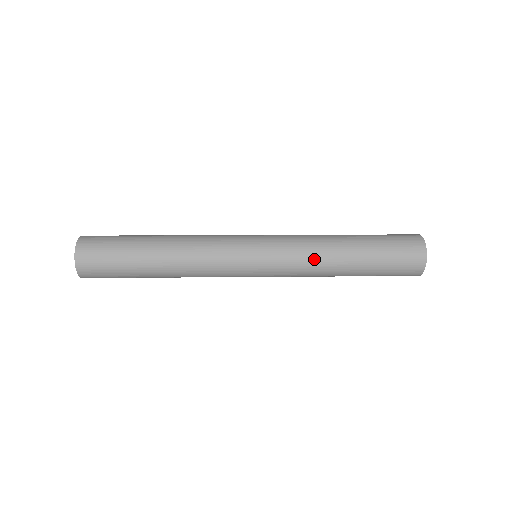
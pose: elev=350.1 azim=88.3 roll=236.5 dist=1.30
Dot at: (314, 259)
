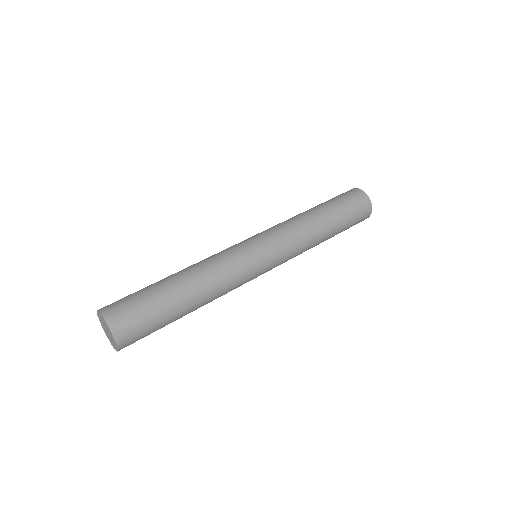
Dot at: occluded
